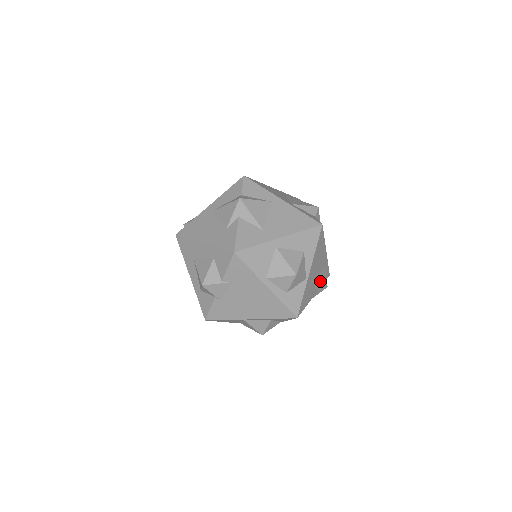
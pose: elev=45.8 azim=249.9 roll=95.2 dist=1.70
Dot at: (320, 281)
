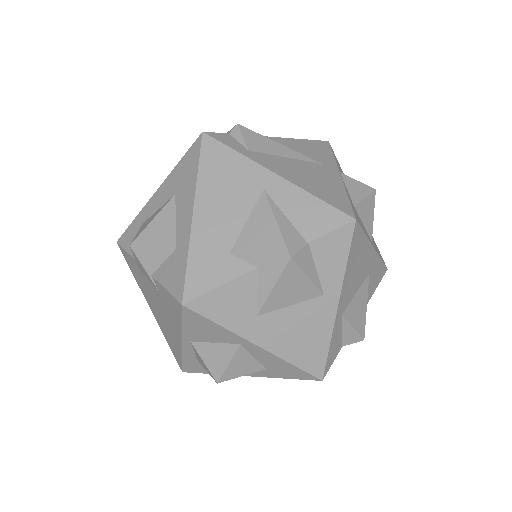
Dot at: occluded
